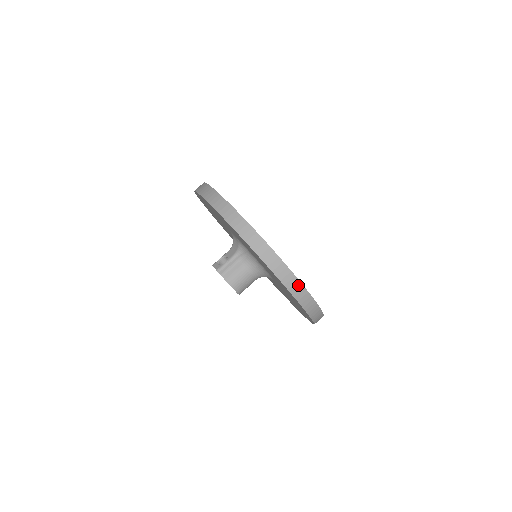
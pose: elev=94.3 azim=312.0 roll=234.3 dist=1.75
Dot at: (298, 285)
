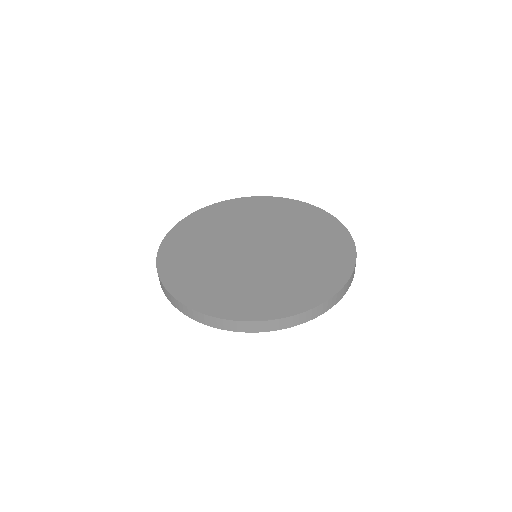
Dot at: (290, 319)
